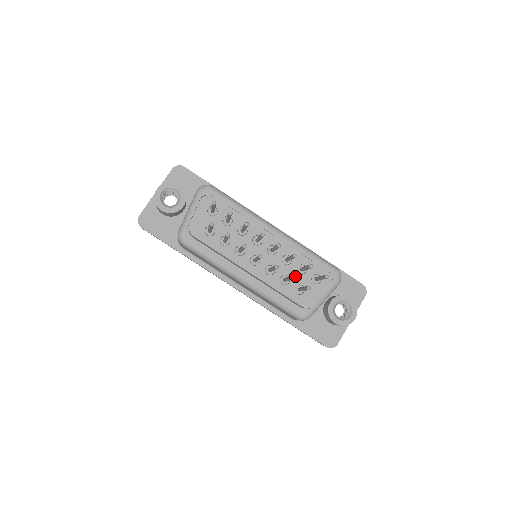
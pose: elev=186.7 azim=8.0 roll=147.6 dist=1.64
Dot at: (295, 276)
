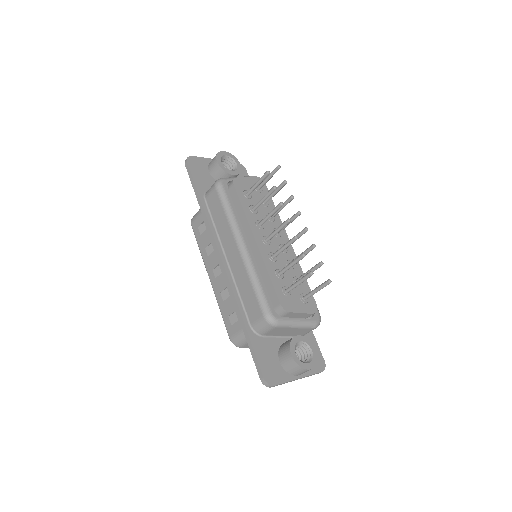
Dot at: (289, 280)
